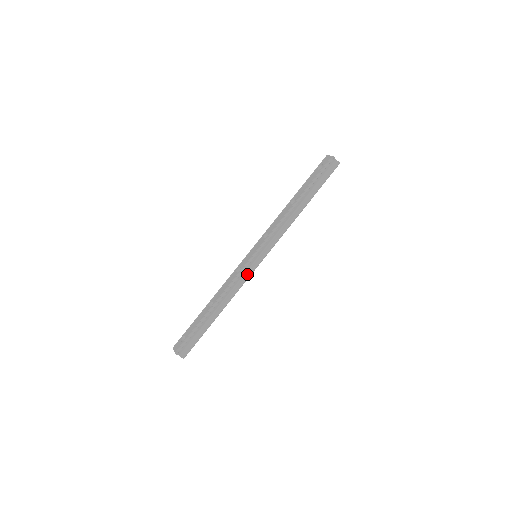
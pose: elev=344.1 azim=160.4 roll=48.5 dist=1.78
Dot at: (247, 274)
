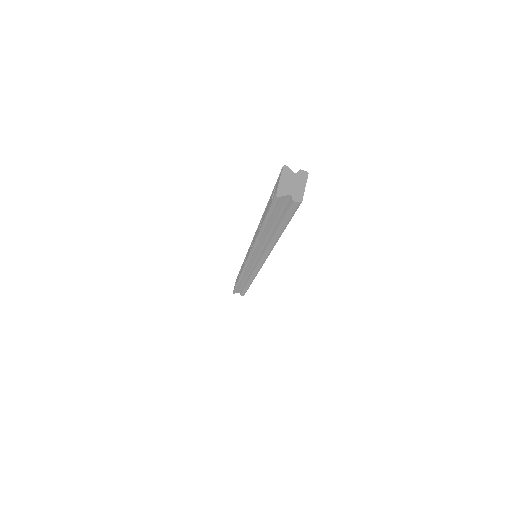
Dot at: (252, 272)
